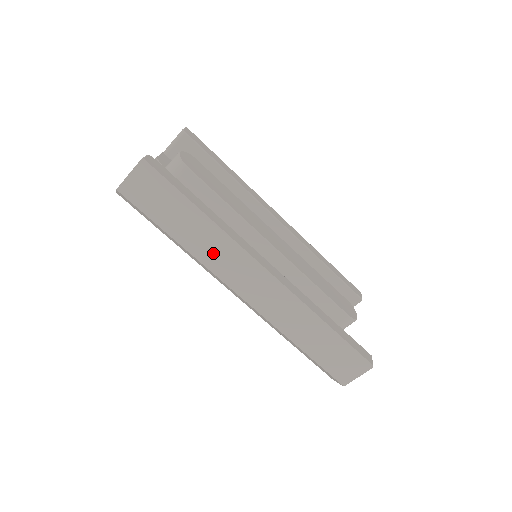
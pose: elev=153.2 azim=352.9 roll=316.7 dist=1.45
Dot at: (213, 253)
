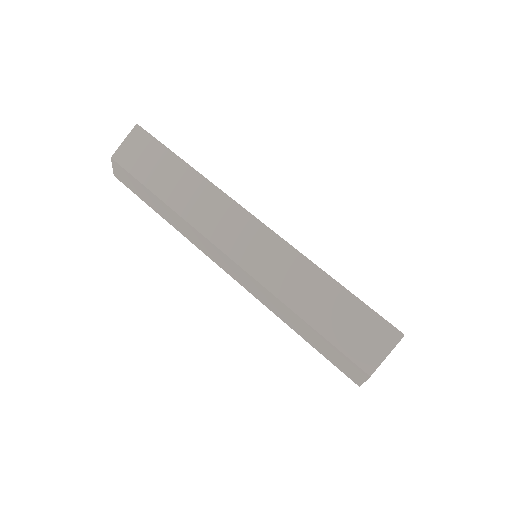
Dot at: (197, 206)
